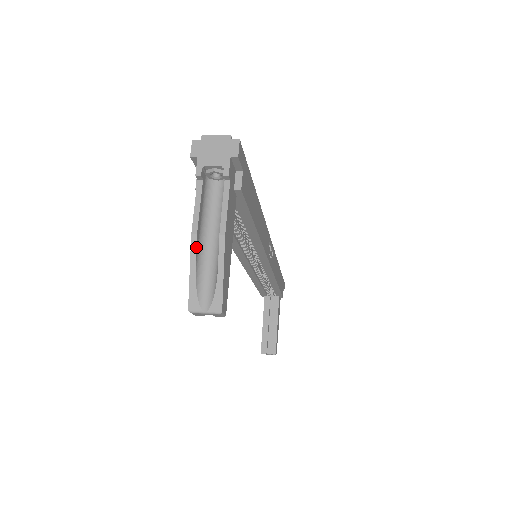
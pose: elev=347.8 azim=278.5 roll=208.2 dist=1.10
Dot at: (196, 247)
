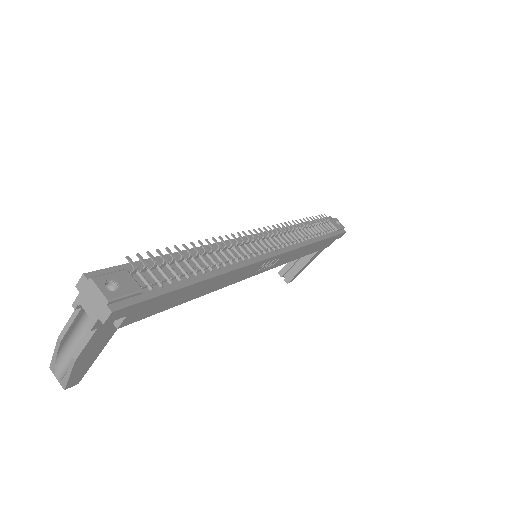
Dot at: (59, 346)
